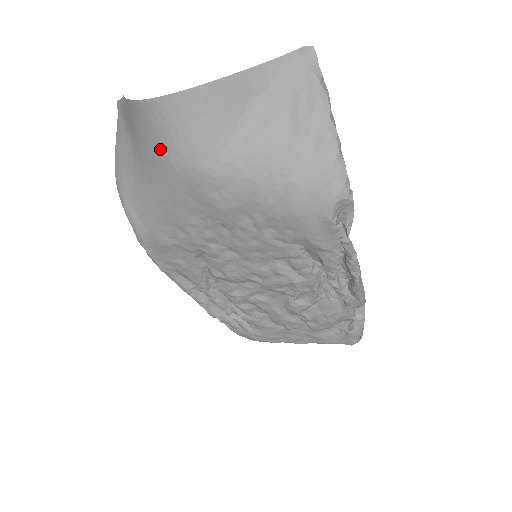
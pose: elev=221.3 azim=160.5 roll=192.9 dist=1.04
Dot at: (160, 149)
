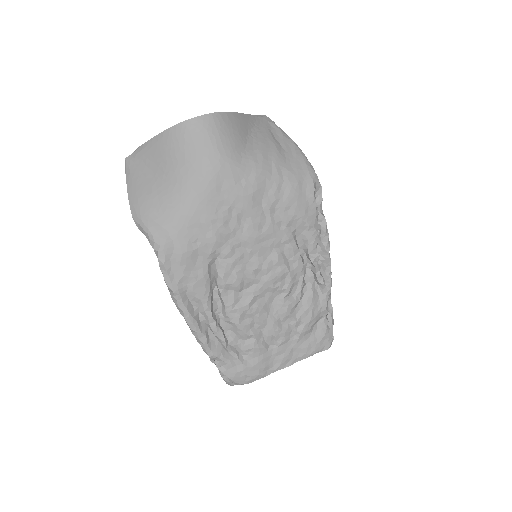
Dot at: (199, 153)
